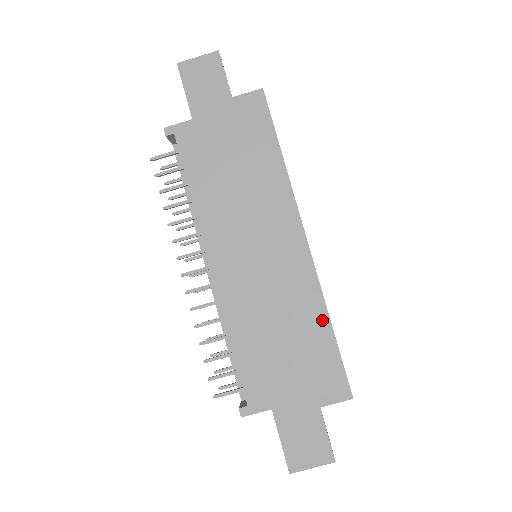
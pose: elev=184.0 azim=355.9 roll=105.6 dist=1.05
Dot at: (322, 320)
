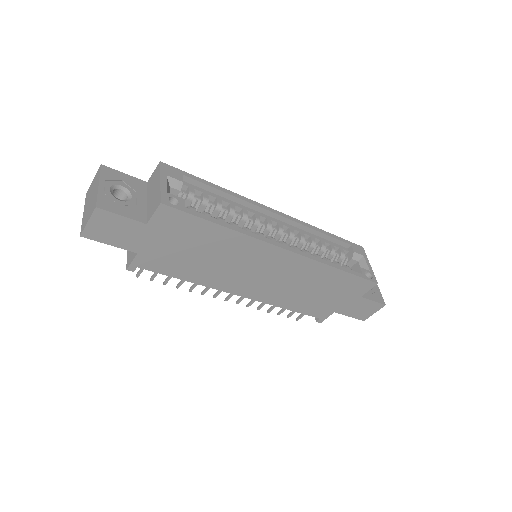
Dot at: (332, 272)
